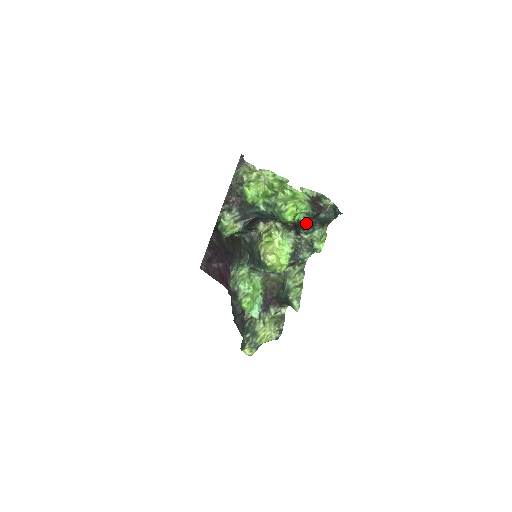
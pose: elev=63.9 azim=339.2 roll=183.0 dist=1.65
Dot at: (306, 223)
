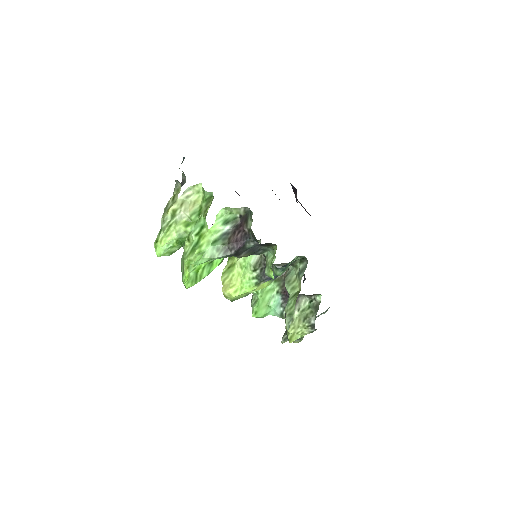
Dot at: (238, 257)
